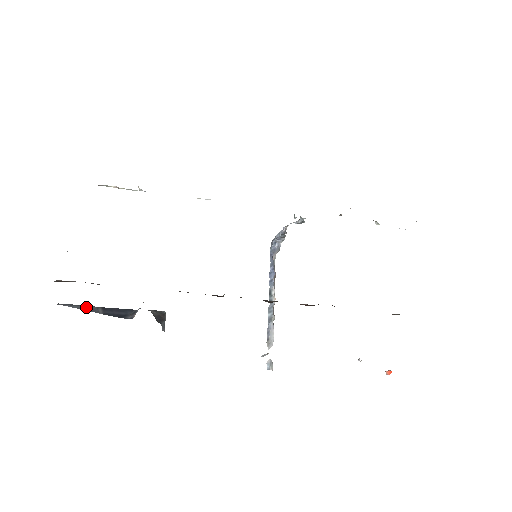
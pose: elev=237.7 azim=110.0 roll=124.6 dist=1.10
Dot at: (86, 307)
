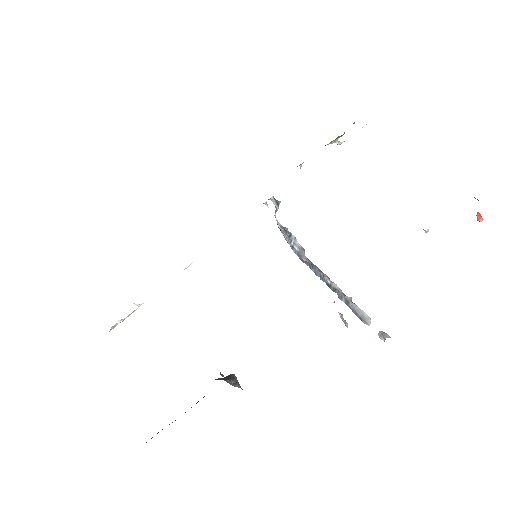
Dot at: (162, 429)
